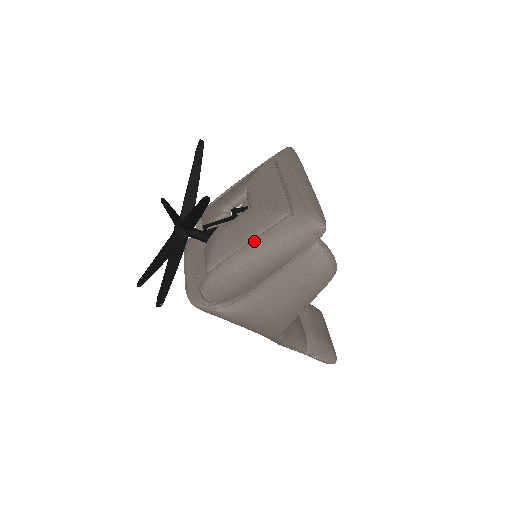
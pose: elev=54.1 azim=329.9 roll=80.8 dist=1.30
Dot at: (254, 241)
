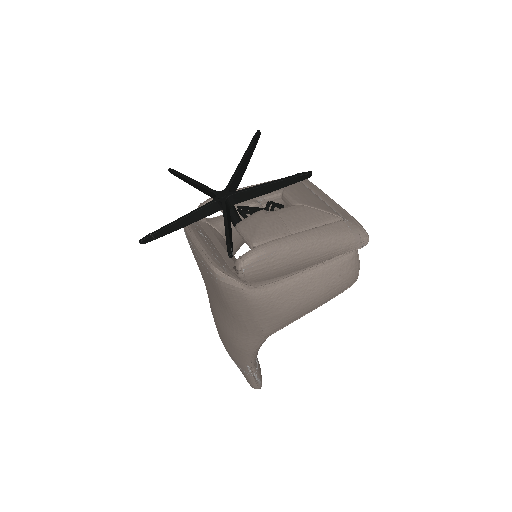
Dot at: (309, 231)
